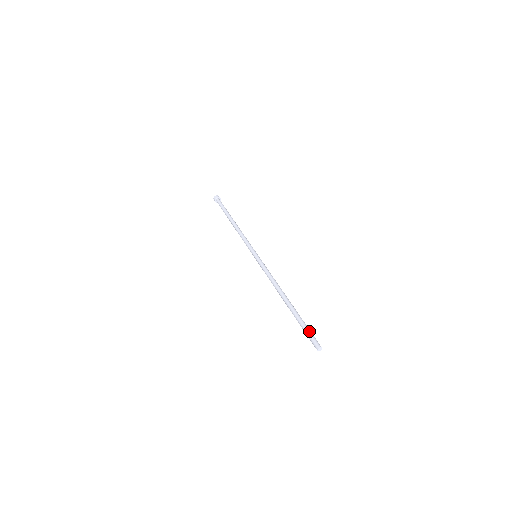
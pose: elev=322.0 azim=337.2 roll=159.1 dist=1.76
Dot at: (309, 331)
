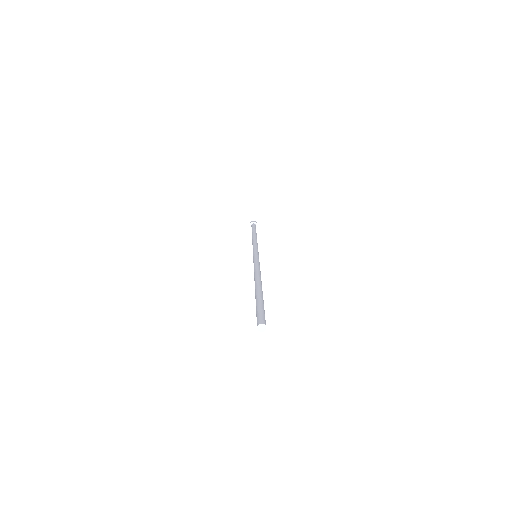
Dot at: (258, 309)
